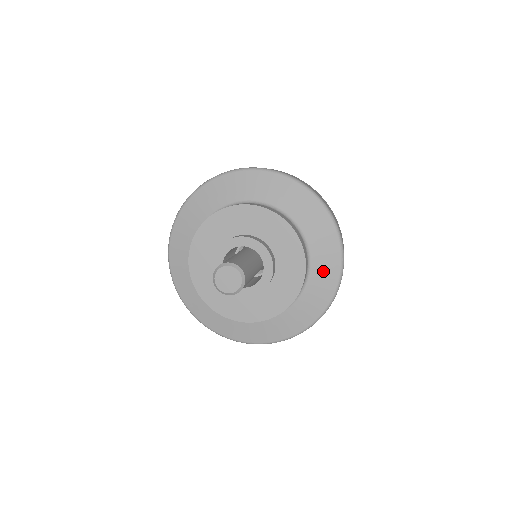
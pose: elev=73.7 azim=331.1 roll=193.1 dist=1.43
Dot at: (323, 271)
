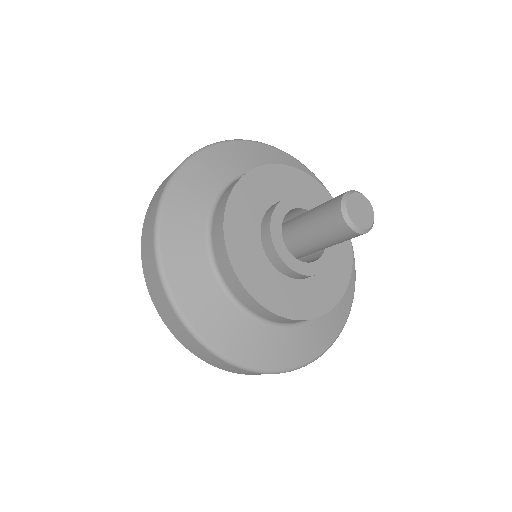
Dot at: occluded
